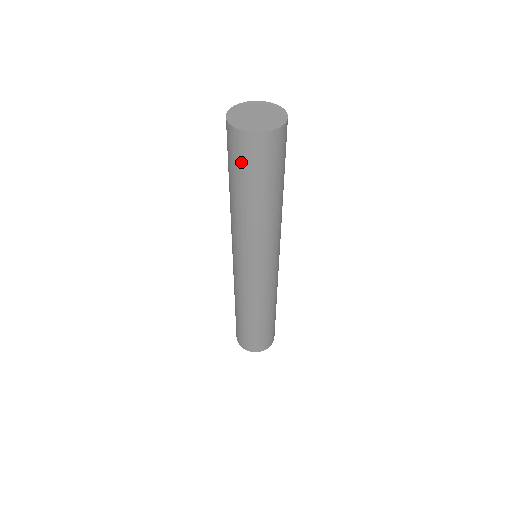
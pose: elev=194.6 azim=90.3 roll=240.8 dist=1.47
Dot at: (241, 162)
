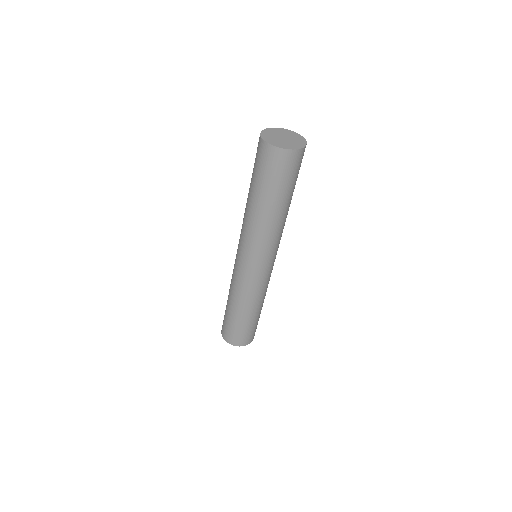
Dot at: (275, 174)
